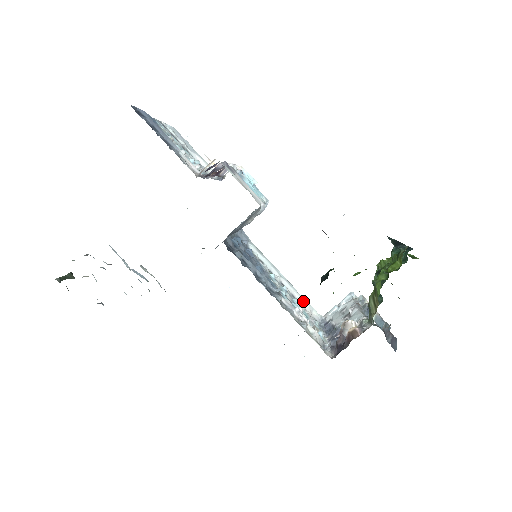
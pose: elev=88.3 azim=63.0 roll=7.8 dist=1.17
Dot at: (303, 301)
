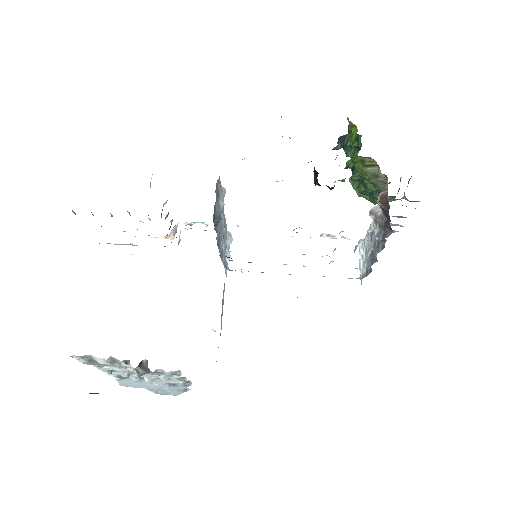
Dot at: occluded
